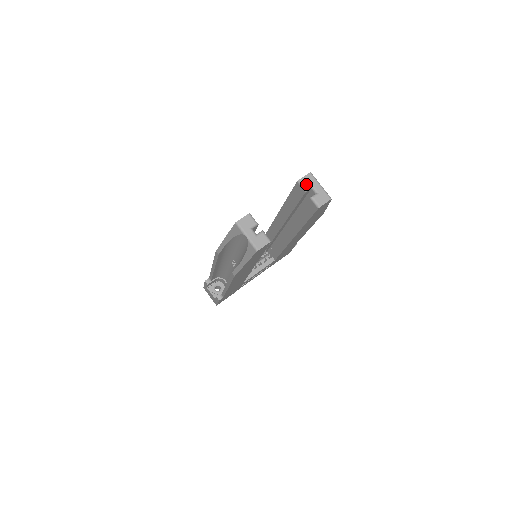
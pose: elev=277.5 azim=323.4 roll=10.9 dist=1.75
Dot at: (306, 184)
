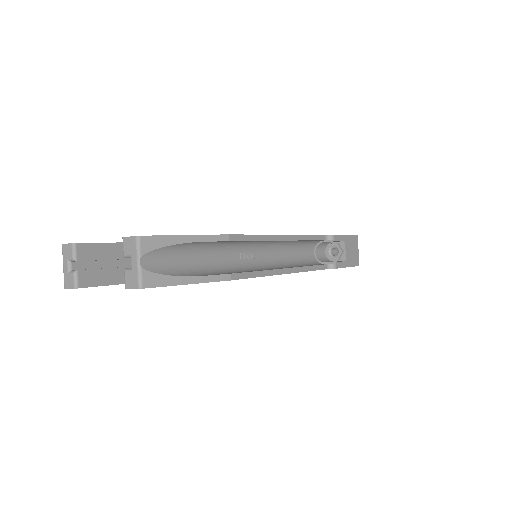
Dot at: (126, 248)
